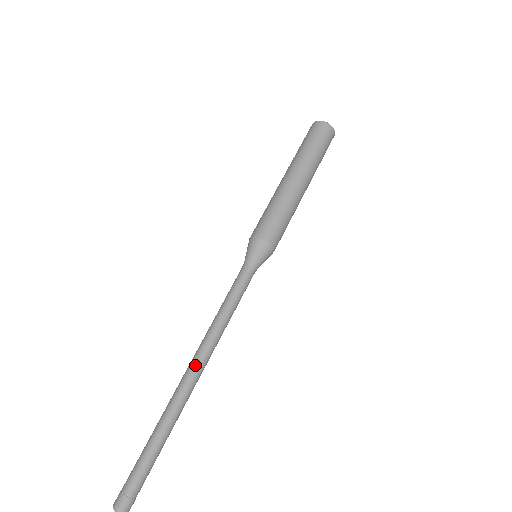
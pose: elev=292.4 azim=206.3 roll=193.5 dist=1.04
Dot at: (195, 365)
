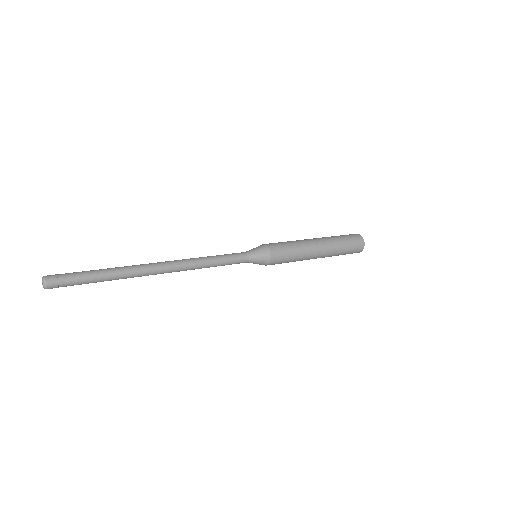
Dot at: (166, 264)
